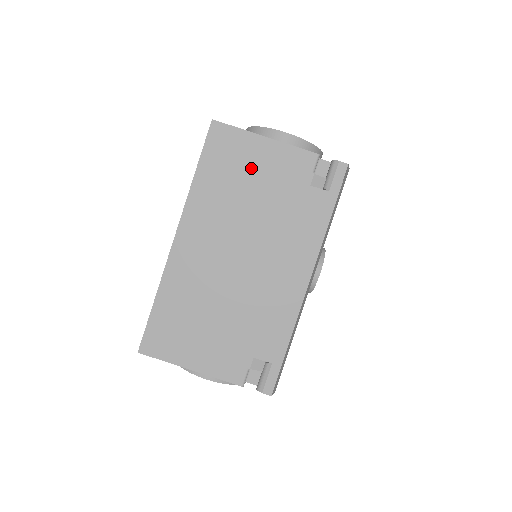
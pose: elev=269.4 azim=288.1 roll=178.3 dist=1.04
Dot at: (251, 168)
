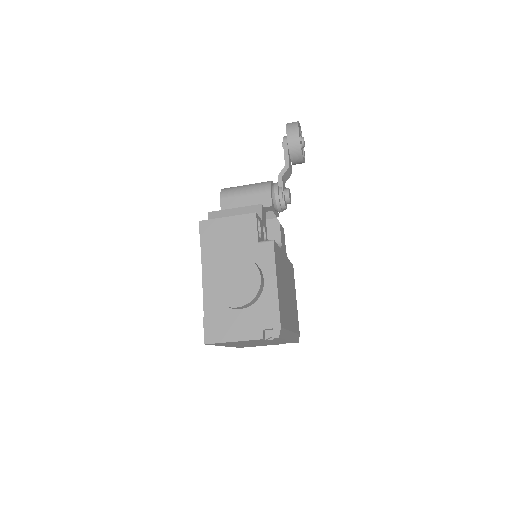
Dot at: occluded
